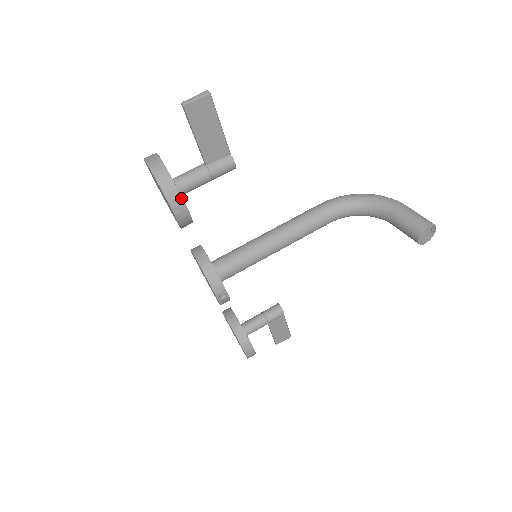
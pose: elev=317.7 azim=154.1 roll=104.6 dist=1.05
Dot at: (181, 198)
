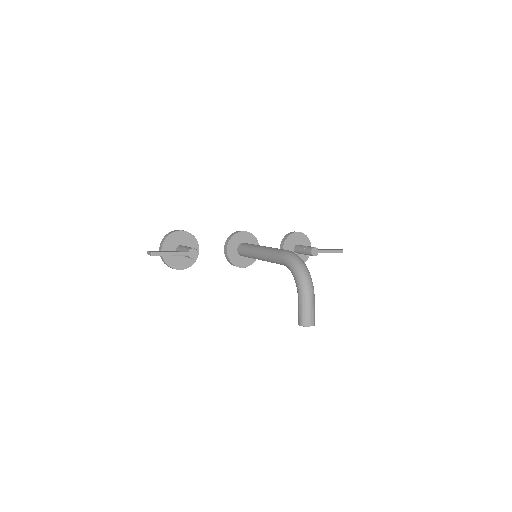
Dot at: occluded
